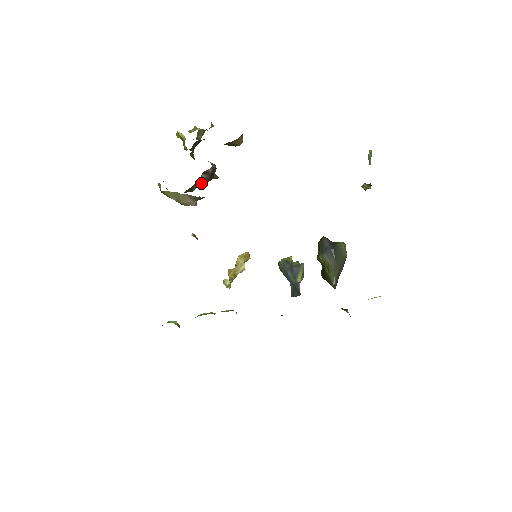
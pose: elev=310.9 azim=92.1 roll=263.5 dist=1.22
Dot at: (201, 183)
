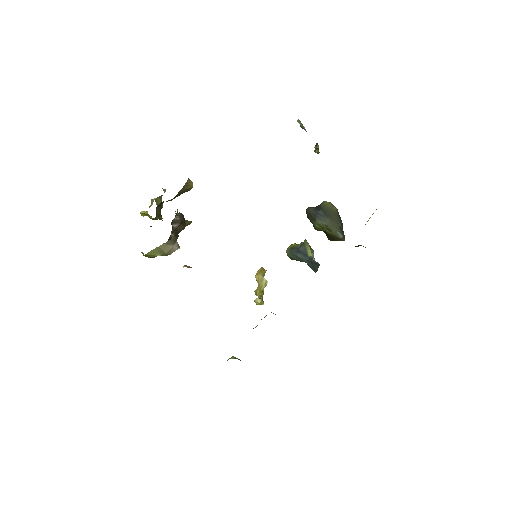
Dot at: occluded
